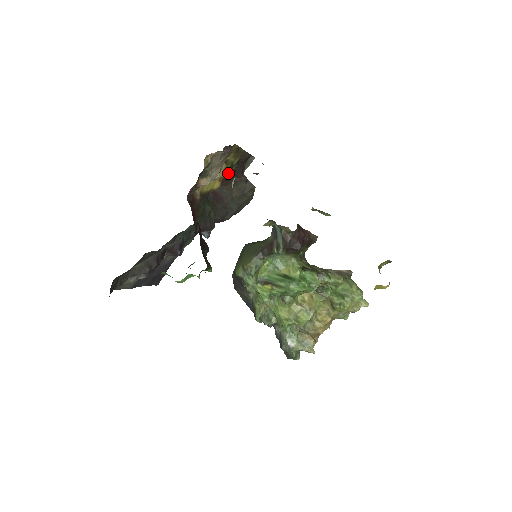
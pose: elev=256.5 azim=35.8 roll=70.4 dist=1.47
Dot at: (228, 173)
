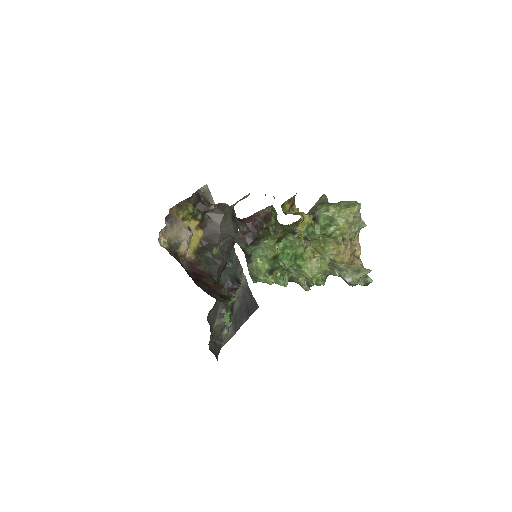
Dot at: (197, 219)
